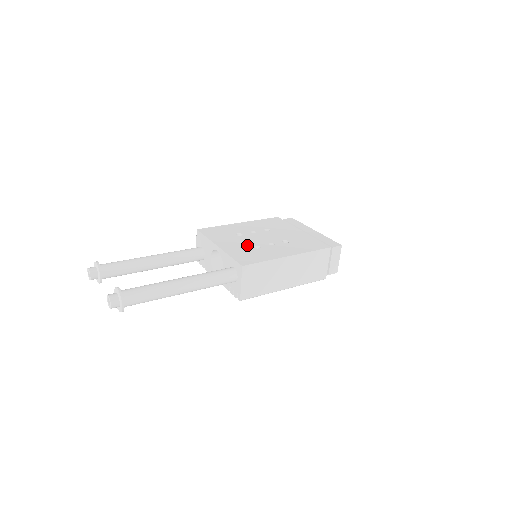
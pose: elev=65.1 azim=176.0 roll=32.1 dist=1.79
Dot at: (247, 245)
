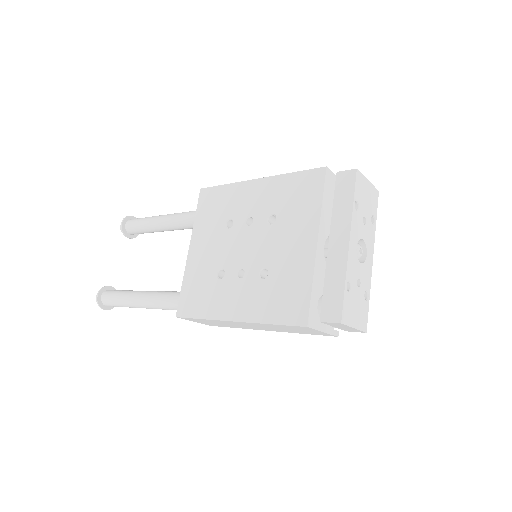
Dot at: (214, 263)
